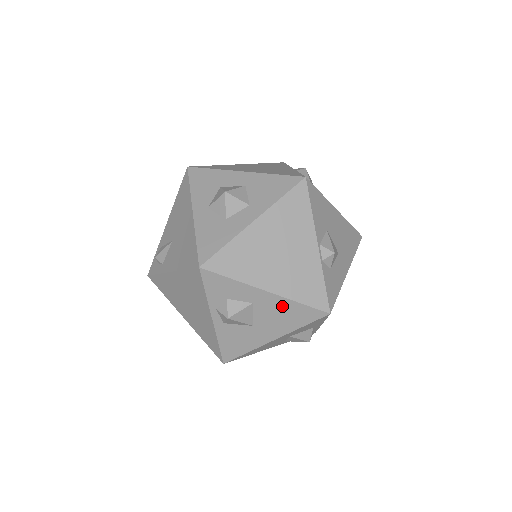
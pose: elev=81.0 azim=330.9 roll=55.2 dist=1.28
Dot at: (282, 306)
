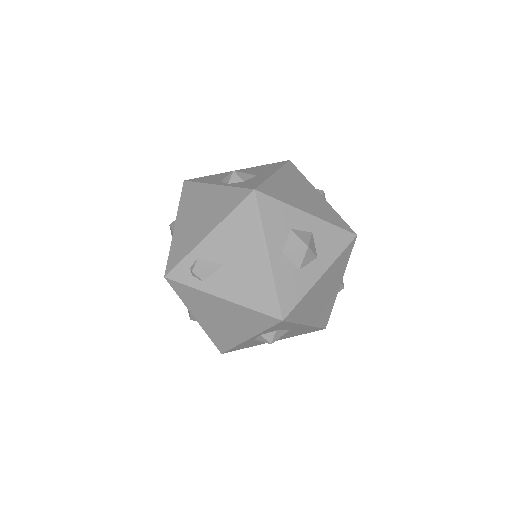
Dot at: (304, 329)
